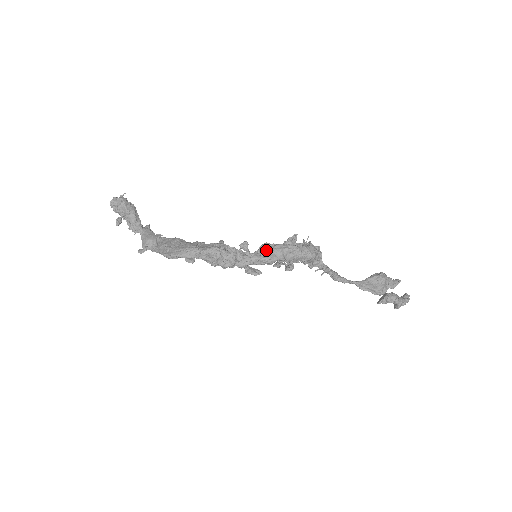
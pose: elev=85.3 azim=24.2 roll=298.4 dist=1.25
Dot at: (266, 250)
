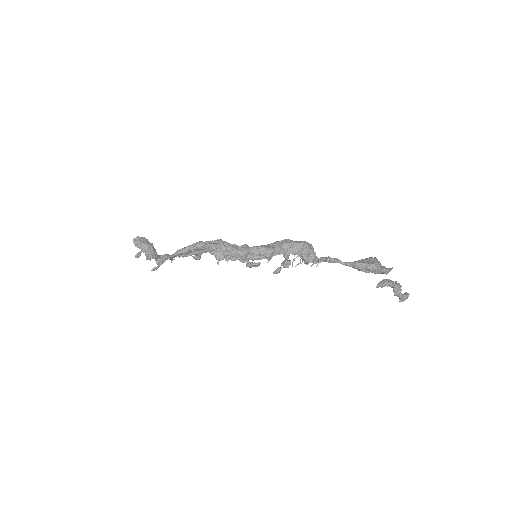
Dot at: (264, 245)
